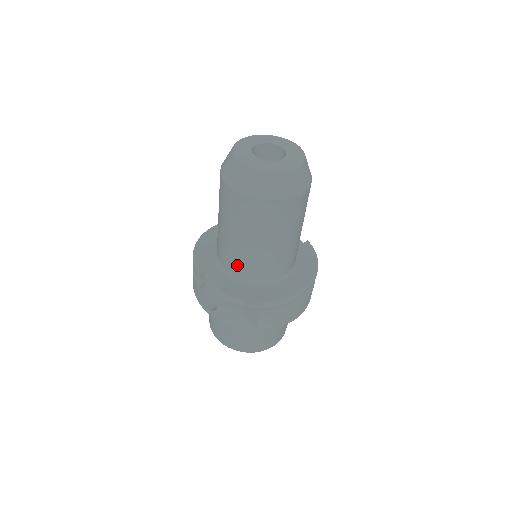
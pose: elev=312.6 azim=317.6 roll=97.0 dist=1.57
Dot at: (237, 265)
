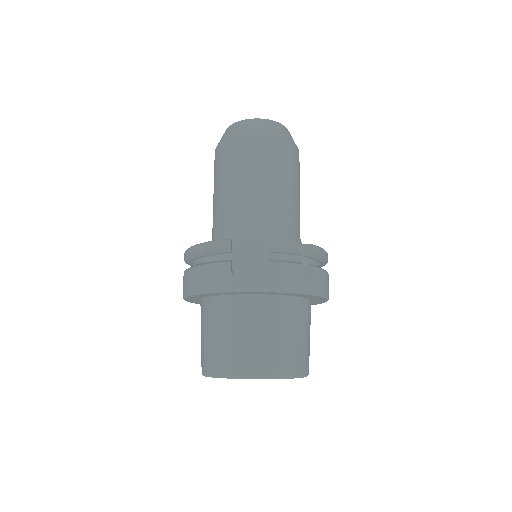
Dot at: (268, 224)
